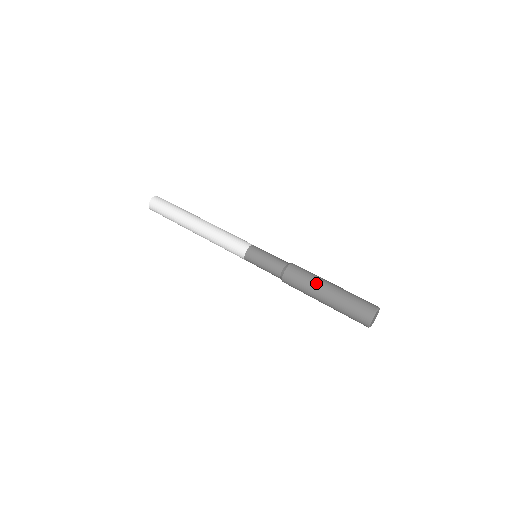
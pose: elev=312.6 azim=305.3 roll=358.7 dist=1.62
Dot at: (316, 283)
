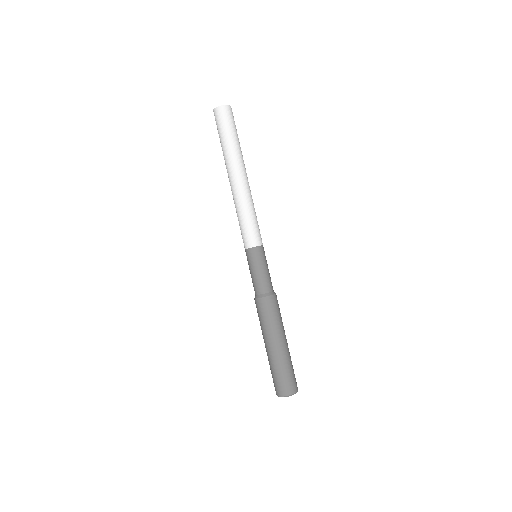
Dot at: (268, 333)
